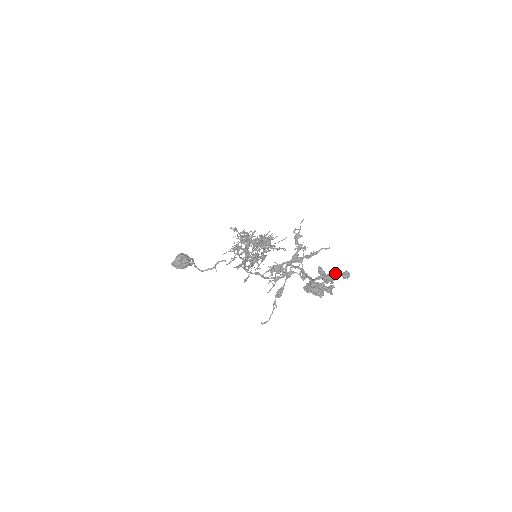
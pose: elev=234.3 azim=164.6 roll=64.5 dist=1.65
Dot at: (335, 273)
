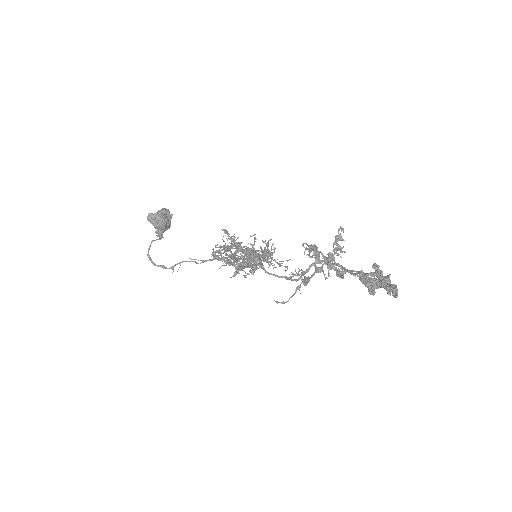
Dot at: occluded
